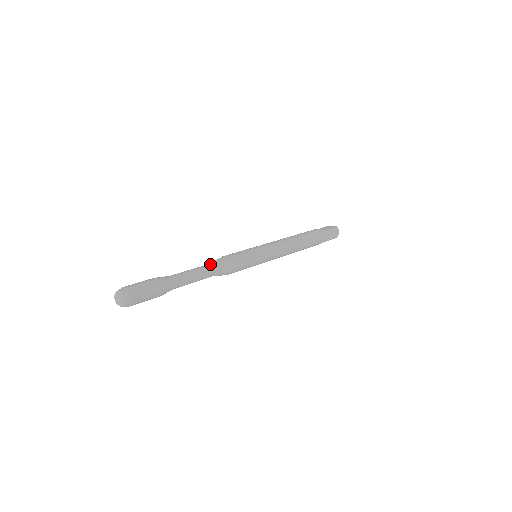
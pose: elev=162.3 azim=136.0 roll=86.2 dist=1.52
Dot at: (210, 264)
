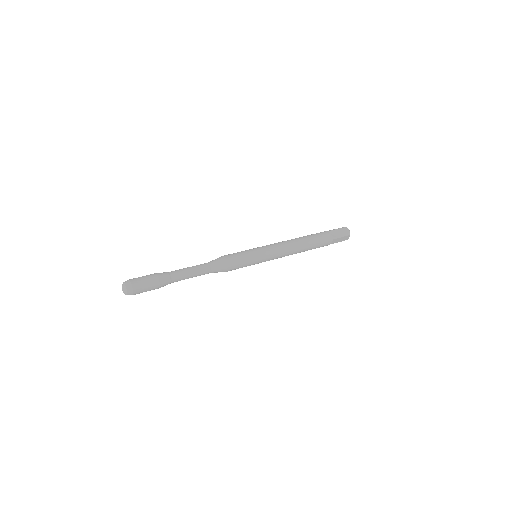
Dot at: (210, 265)
